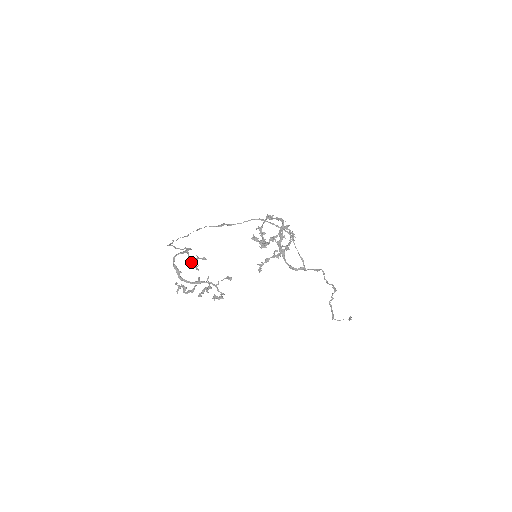
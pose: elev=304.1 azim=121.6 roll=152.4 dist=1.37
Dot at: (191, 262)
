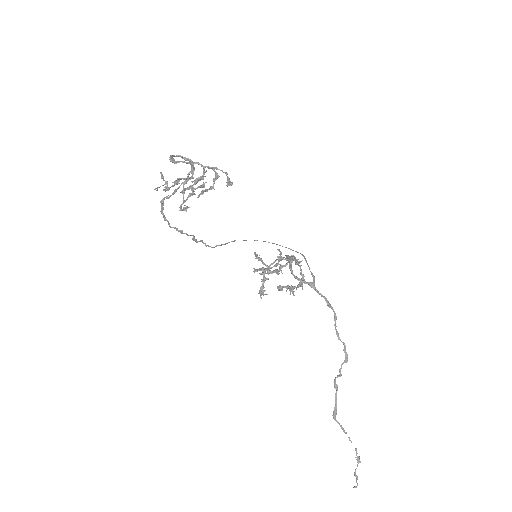
Dot at: (181, 207)
